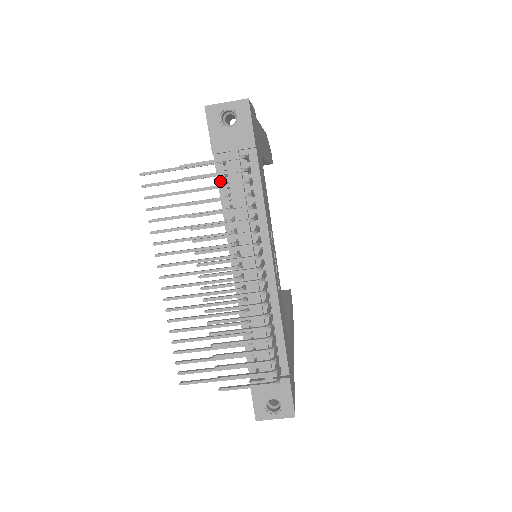
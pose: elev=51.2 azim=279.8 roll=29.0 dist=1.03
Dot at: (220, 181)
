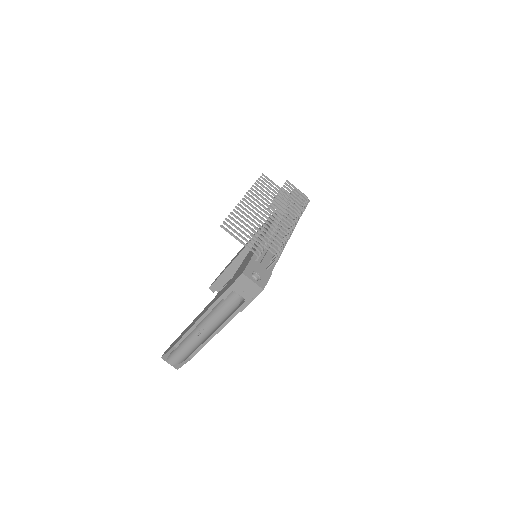
Dot at: occluded
